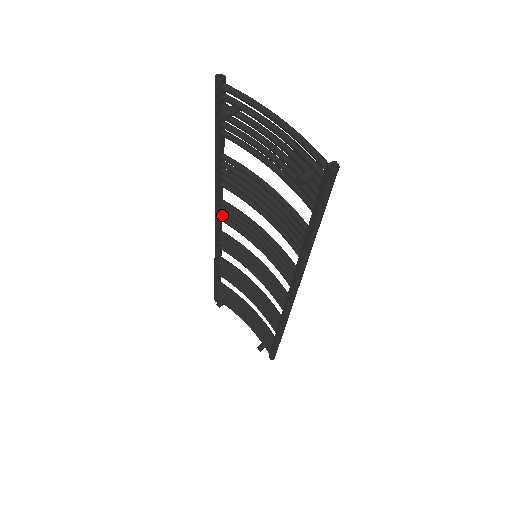
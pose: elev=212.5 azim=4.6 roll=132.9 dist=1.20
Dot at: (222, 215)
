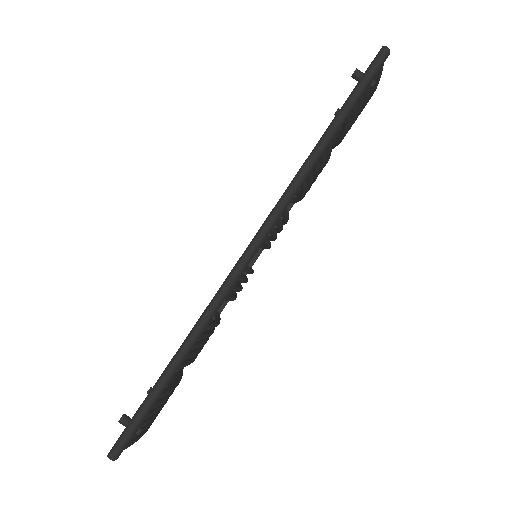
Dot at: occluded
